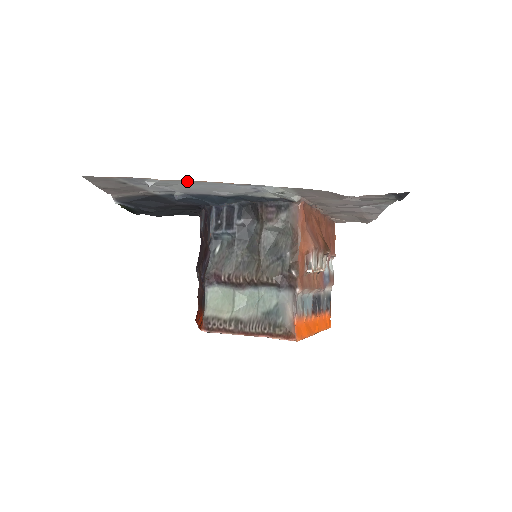
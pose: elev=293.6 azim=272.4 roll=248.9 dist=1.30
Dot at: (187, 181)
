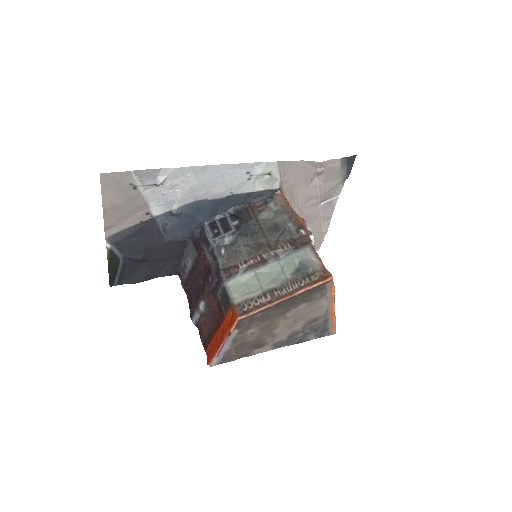
Dot at: (195, 169)
